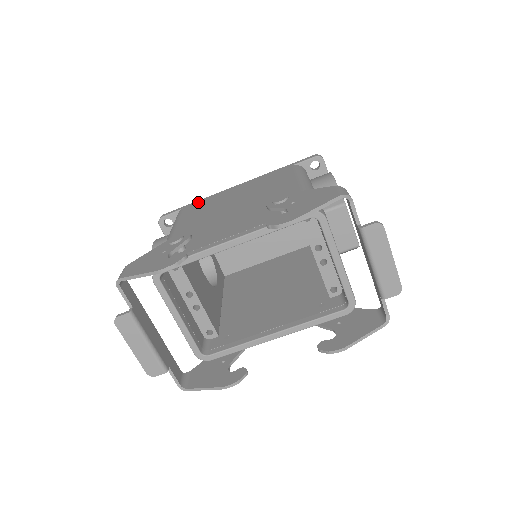
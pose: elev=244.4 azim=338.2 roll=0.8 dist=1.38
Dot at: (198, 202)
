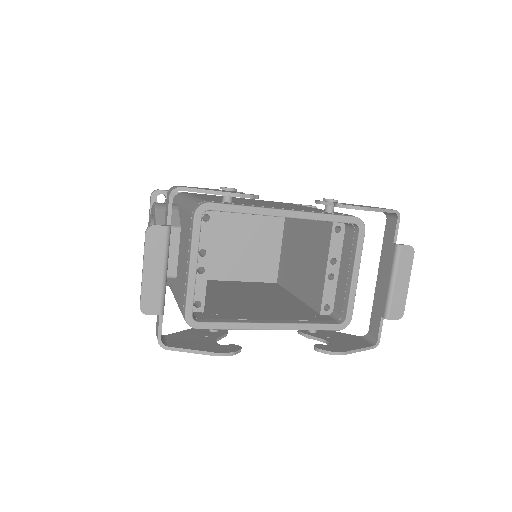
Dot at: occluded
